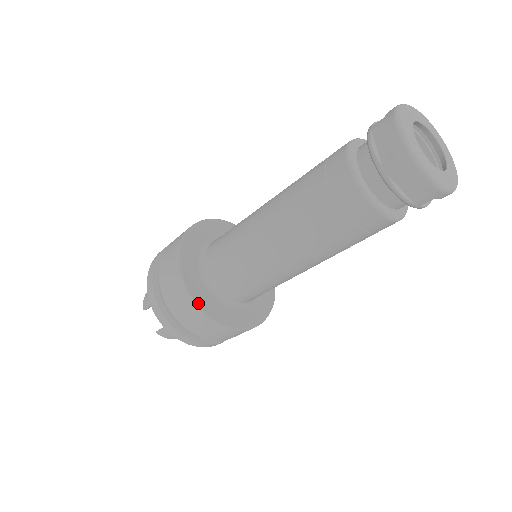
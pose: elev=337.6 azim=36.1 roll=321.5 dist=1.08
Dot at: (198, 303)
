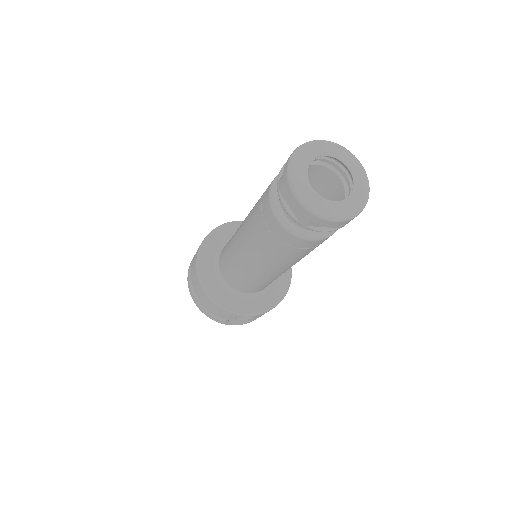
Dot at: (200, 274)
